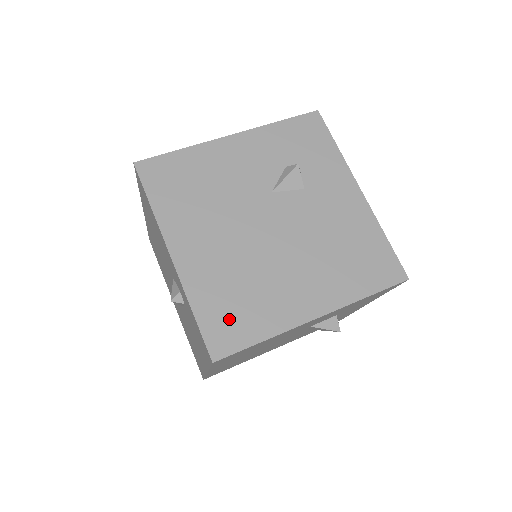
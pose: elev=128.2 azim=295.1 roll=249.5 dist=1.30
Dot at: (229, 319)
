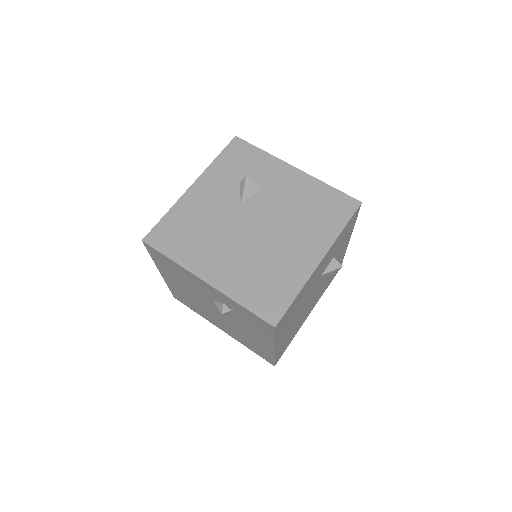
Dot at: (267, 296)
